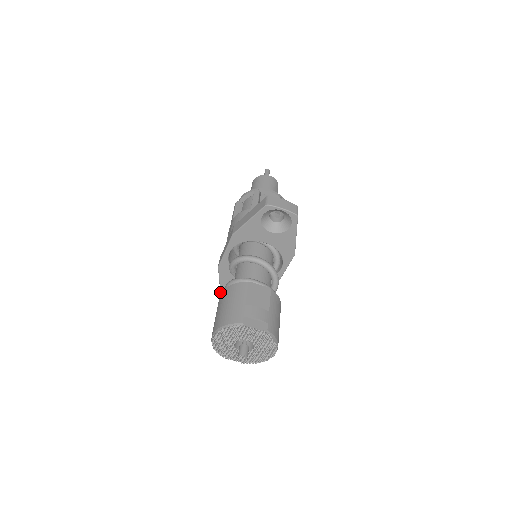
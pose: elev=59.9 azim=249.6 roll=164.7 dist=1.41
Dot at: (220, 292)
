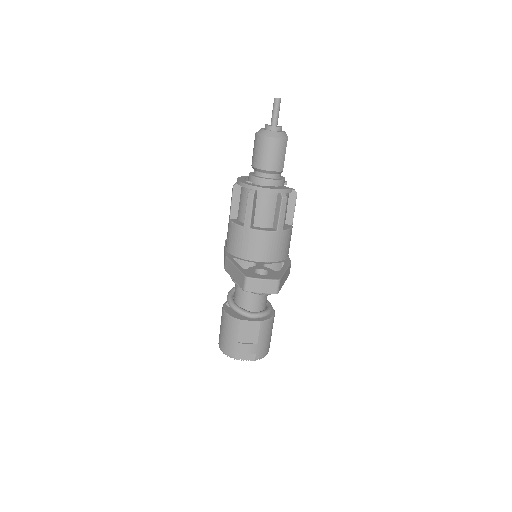
Dot at: occluded
